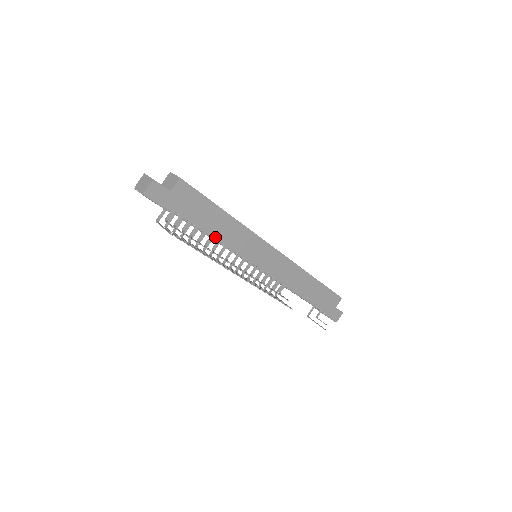
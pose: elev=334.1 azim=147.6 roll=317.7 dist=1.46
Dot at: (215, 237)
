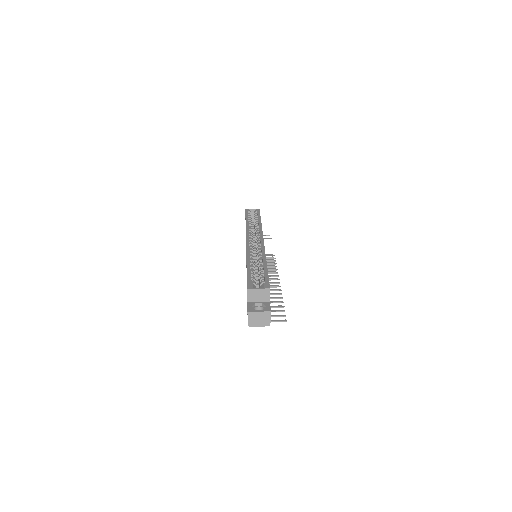
Dot at: occluded
